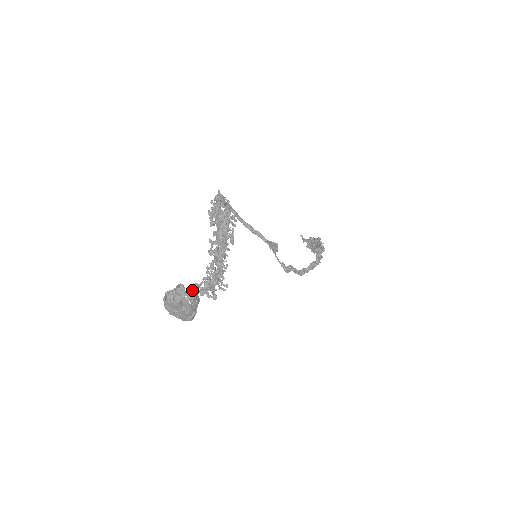
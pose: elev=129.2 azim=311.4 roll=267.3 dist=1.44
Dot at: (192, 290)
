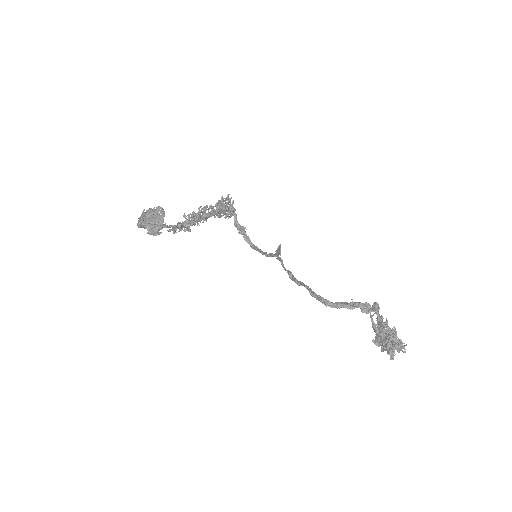
Dot at: (168, 226)
